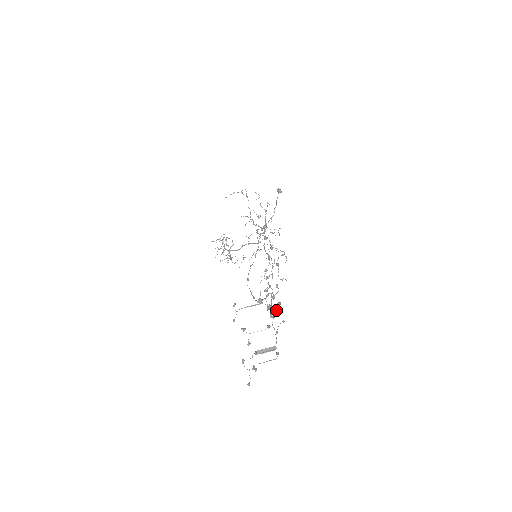
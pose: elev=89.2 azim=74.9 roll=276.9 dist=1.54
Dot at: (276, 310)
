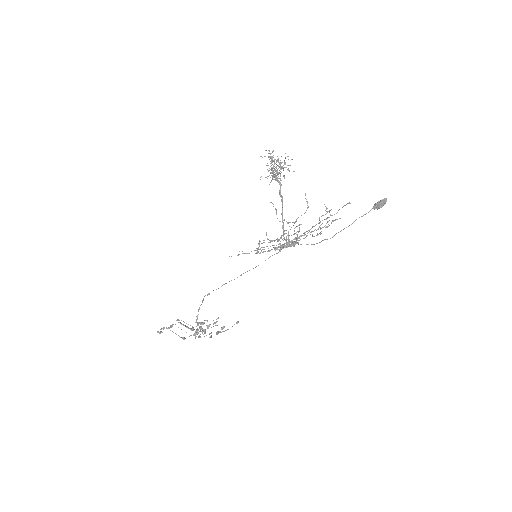
Dot at: occluded
